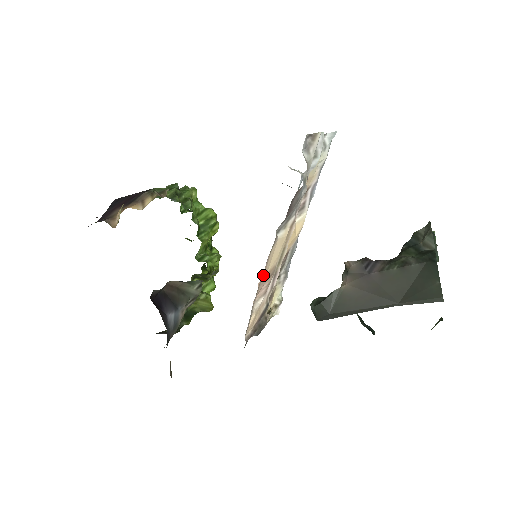
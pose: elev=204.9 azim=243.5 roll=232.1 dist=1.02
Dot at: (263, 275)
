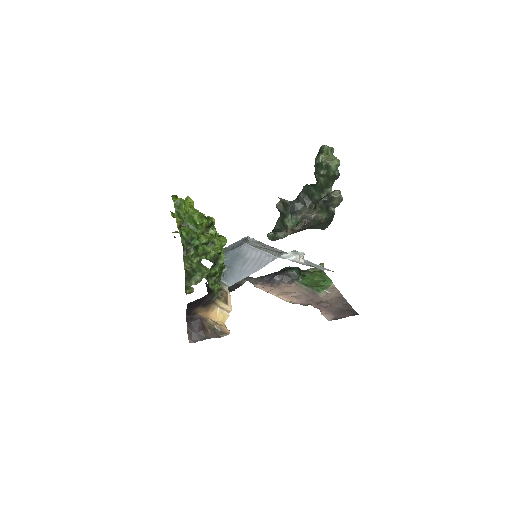
Dot at: (276, 295)
